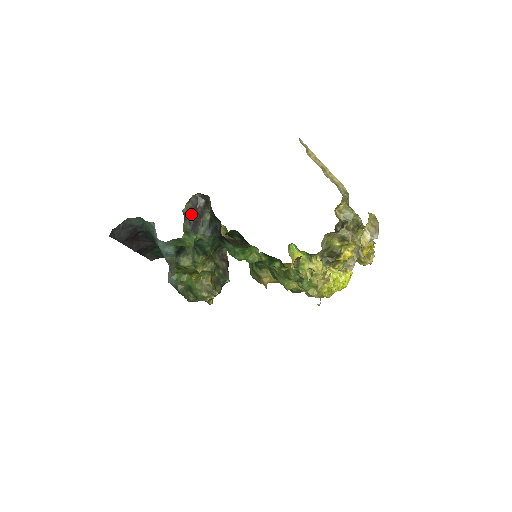
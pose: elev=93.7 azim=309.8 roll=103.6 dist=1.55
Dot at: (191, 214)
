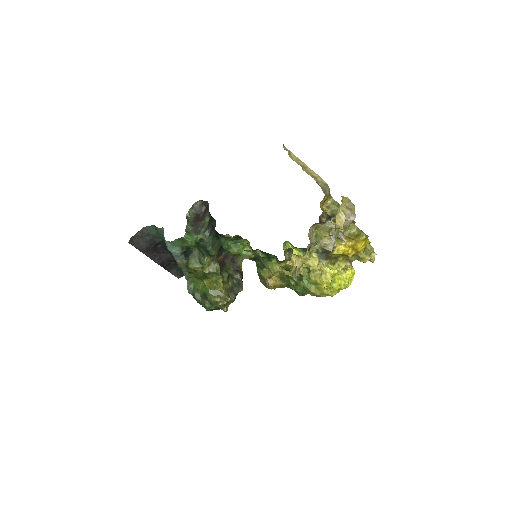
Dot at: (193, 218)
